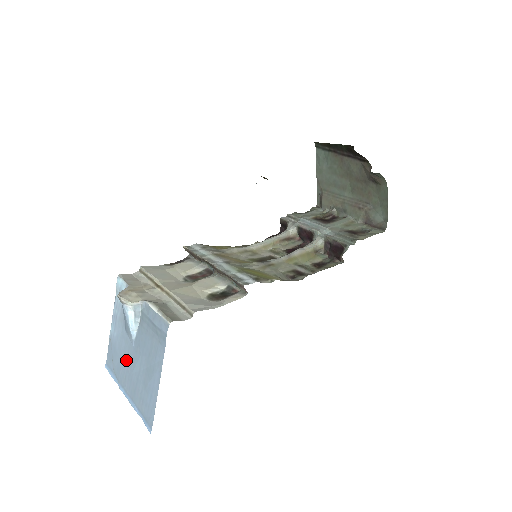
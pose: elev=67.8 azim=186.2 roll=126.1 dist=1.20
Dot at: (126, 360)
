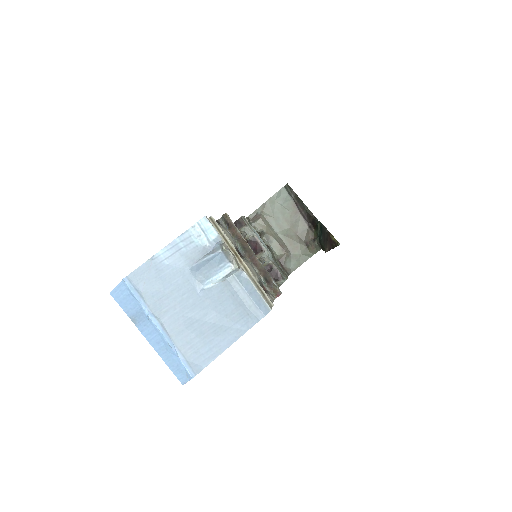
Dot at: (177, 297)
